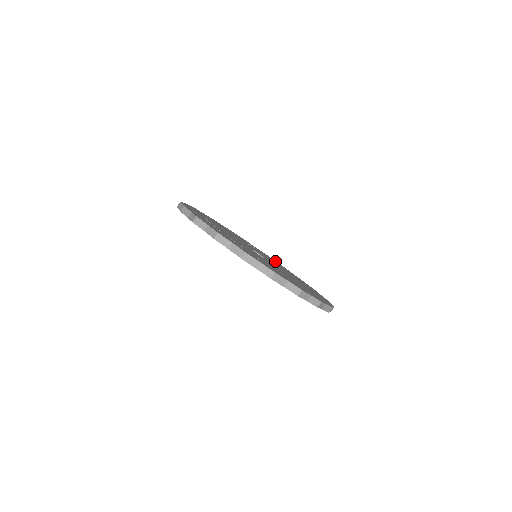
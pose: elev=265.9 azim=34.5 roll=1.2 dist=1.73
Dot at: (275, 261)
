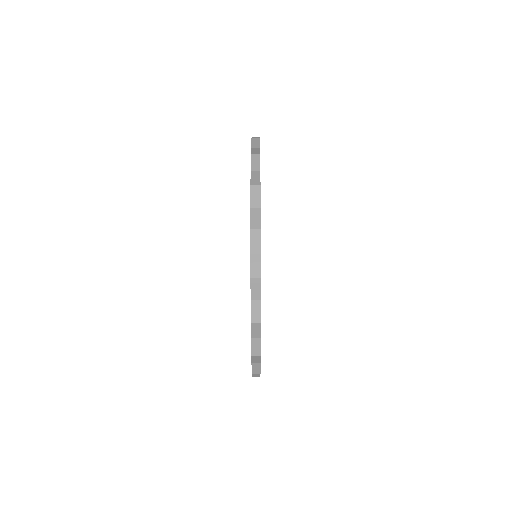
Dot at: occluded
